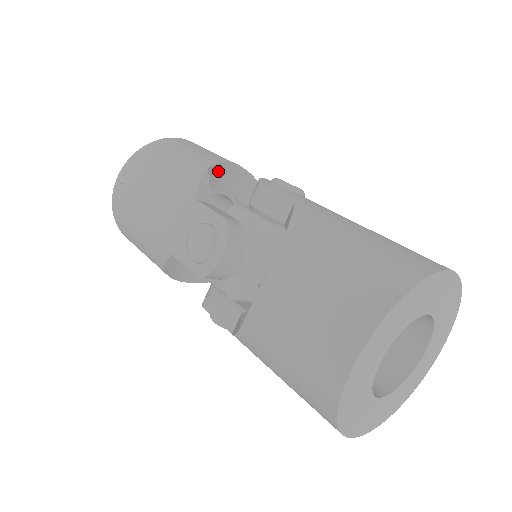
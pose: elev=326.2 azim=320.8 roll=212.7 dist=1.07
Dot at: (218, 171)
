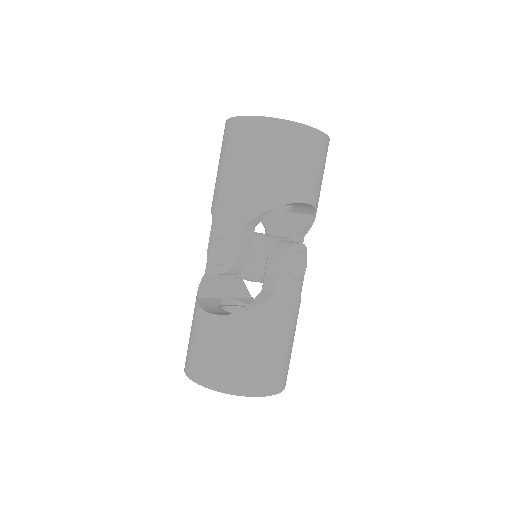
Dot at: occluded
